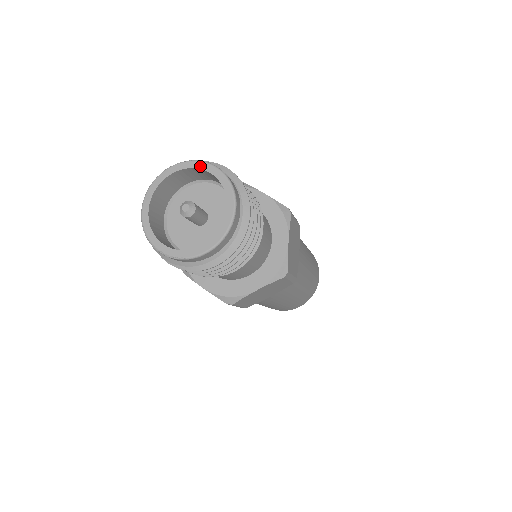
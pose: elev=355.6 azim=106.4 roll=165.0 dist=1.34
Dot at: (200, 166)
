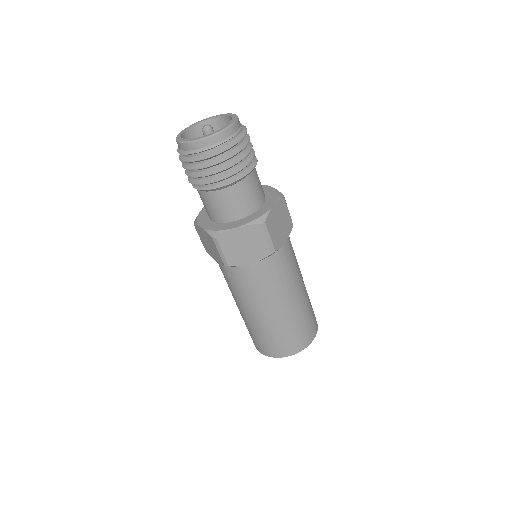
Dot at: (225, 114)
